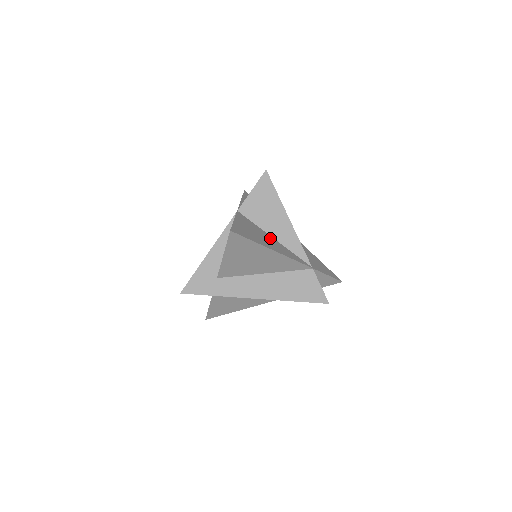
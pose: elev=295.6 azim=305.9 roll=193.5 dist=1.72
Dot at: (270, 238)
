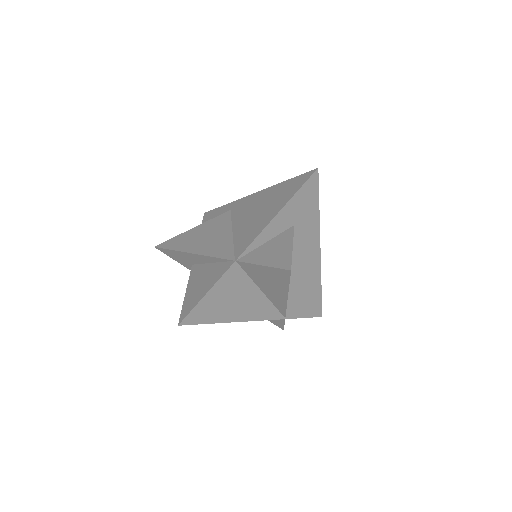
Dot at: (253, 295)
